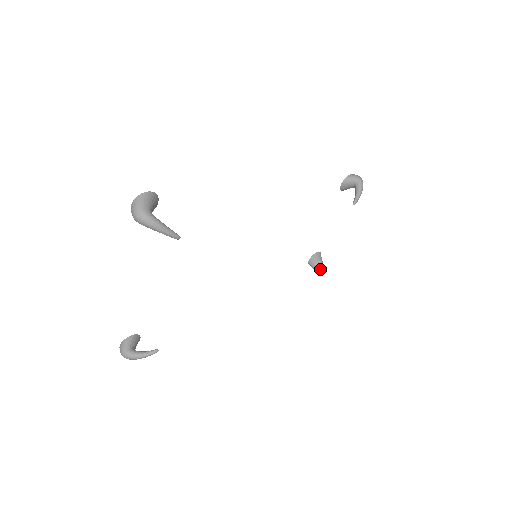
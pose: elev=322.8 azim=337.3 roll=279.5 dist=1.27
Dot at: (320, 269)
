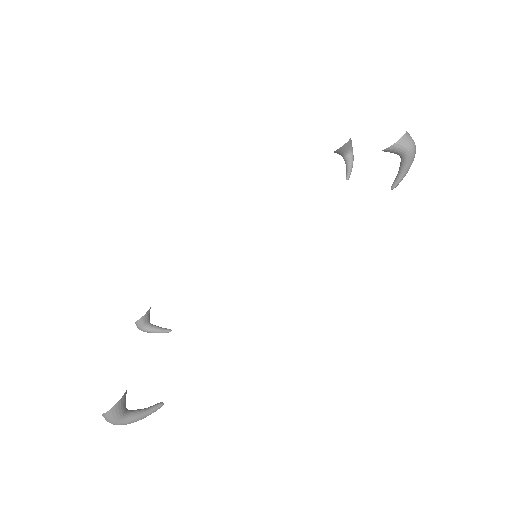
Dot at: (346, 165)
